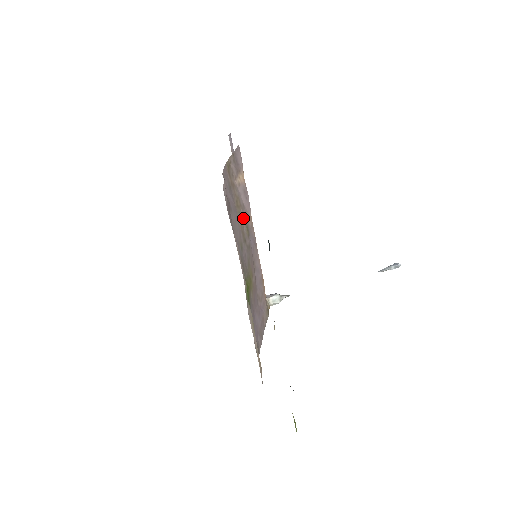
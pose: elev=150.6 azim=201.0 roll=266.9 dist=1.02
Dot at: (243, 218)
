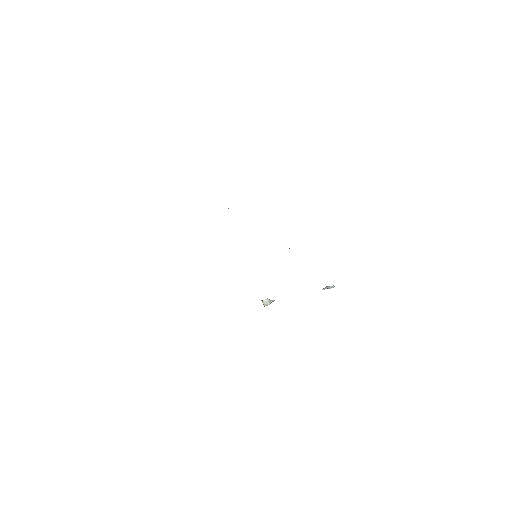
Dot at: occluded
